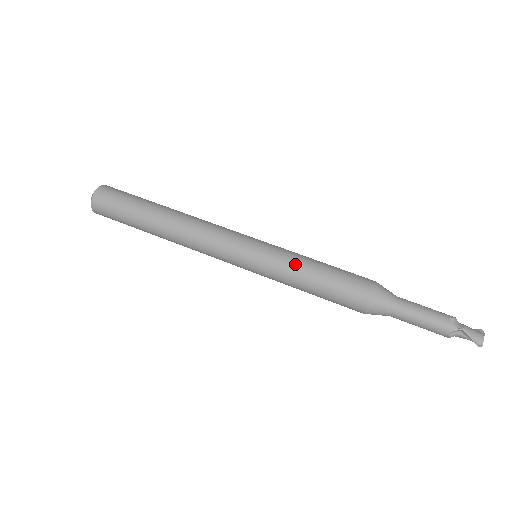
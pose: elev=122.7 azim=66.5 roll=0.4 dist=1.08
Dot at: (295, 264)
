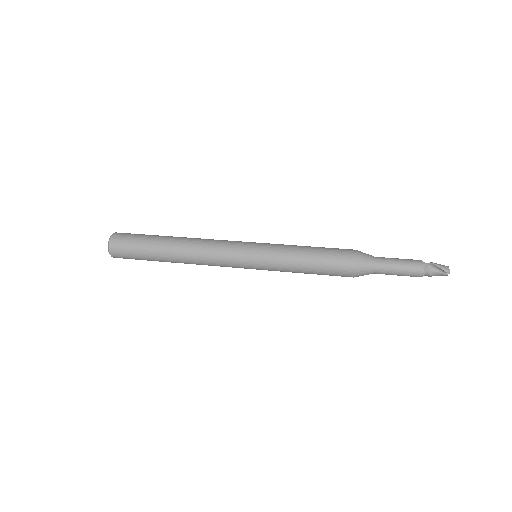
Dot at: (290, 247)
